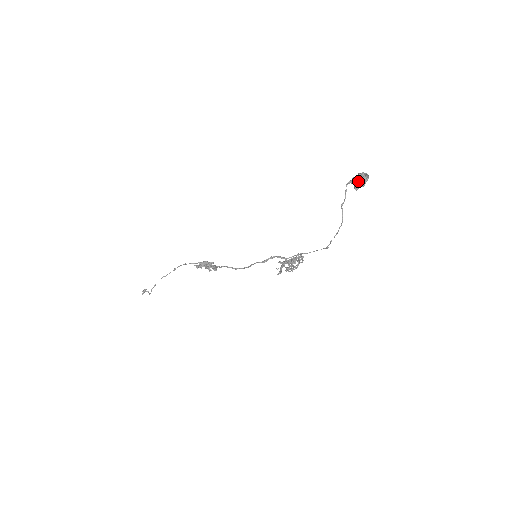
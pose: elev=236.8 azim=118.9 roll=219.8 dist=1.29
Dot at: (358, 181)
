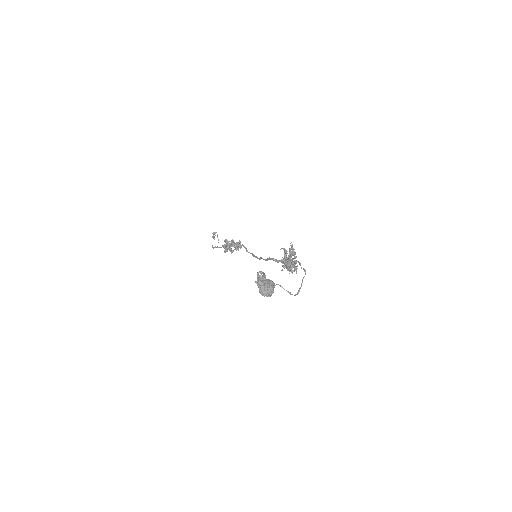
Dot at: (262, 294)
